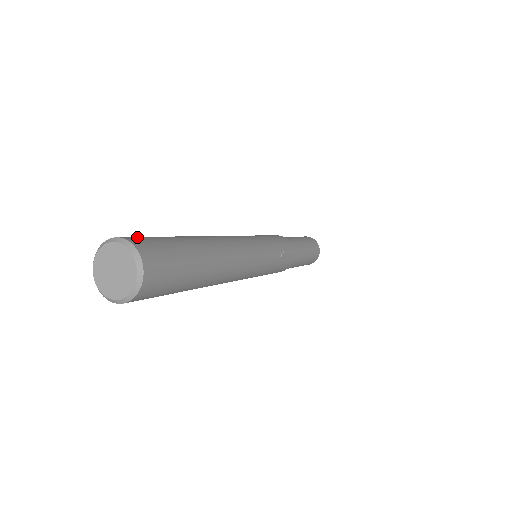
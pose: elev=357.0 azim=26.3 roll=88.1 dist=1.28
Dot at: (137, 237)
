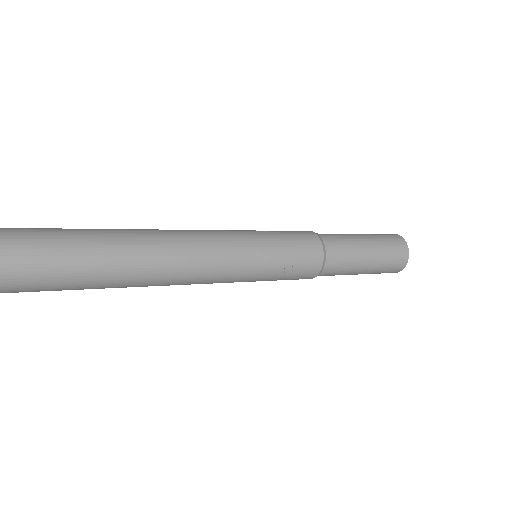
Dot at: (1, 238)
